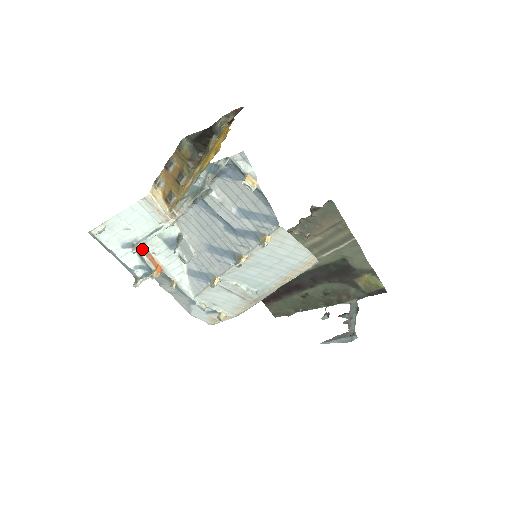
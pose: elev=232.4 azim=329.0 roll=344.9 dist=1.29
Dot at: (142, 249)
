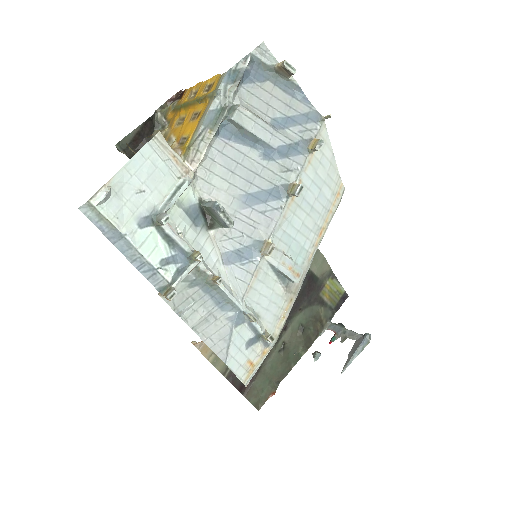
Dot at: (167, 223)
